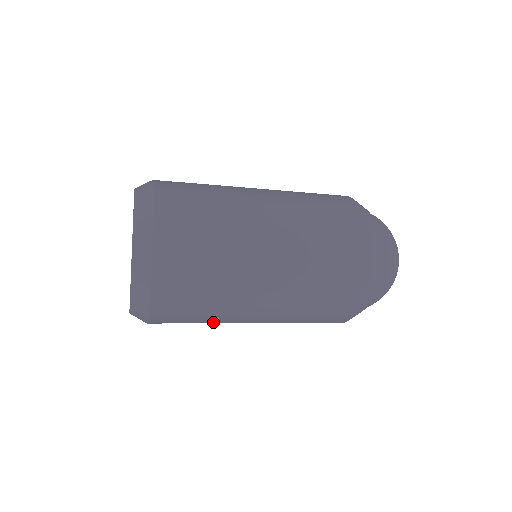
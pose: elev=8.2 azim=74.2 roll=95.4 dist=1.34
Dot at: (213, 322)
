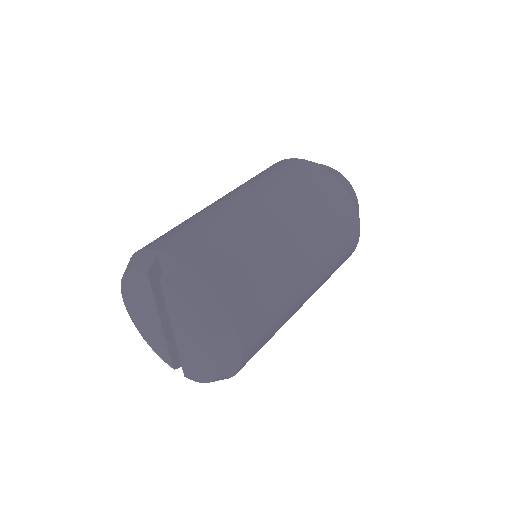
Dot at: occluded
